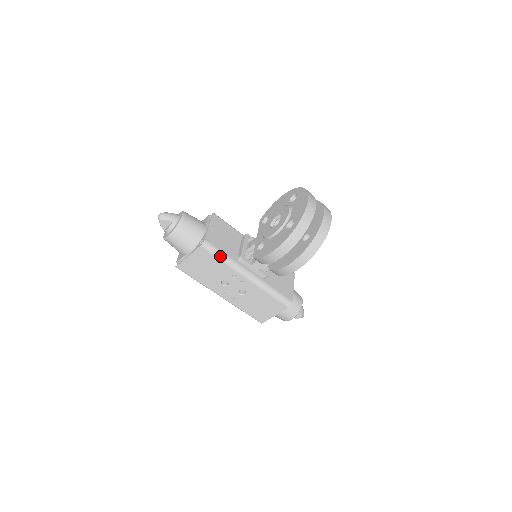
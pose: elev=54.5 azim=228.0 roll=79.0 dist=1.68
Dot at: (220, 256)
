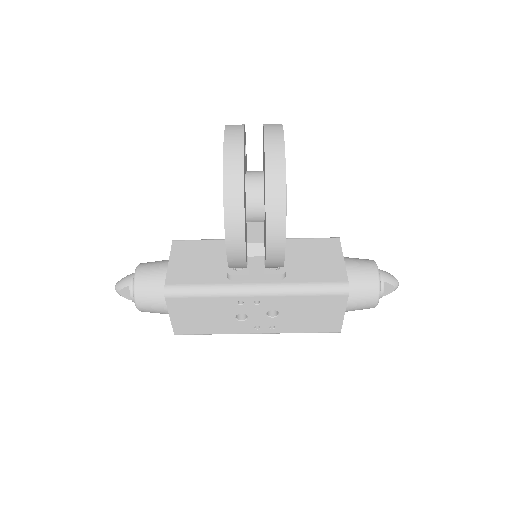
Dot at: (198, 292)
